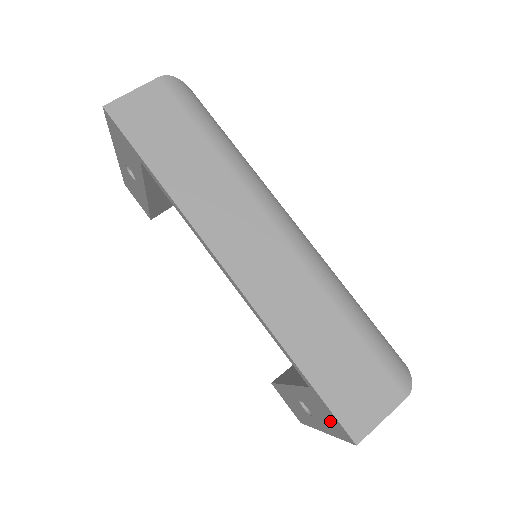
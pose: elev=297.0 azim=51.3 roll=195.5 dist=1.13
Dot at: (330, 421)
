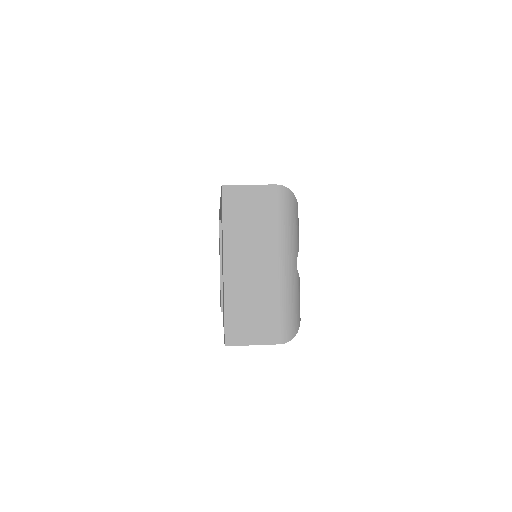
Dot at: occluded
